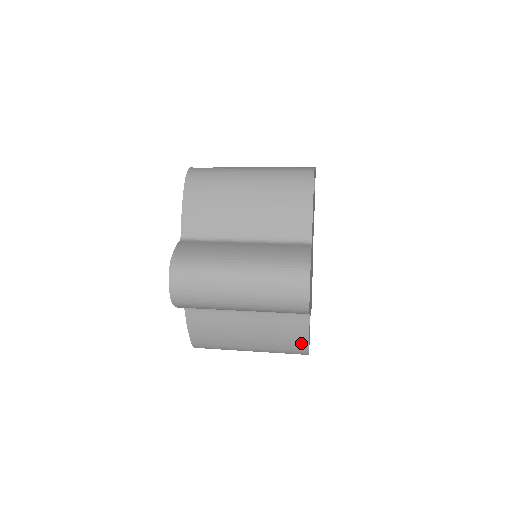
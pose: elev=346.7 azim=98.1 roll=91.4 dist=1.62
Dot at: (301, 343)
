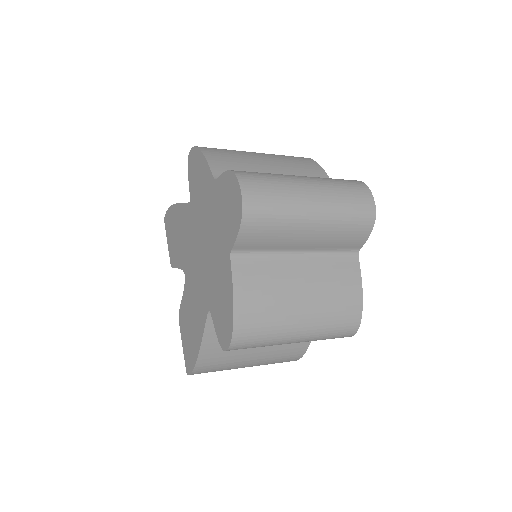
Dot at: (355, 300)
